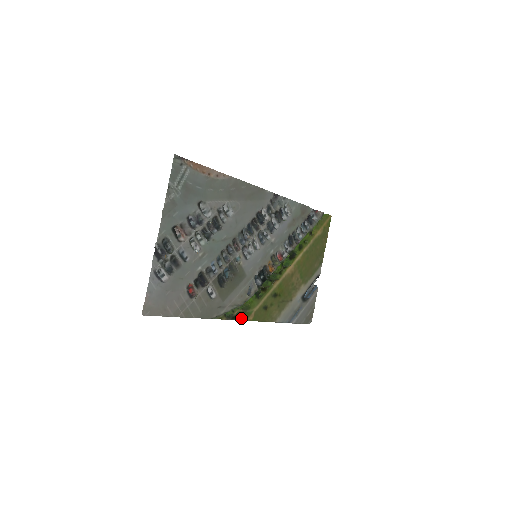
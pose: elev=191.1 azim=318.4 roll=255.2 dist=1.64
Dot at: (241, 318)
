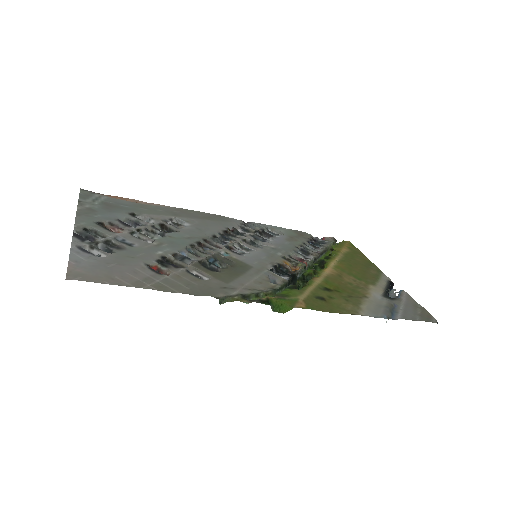
Dot at: (284, 310)
